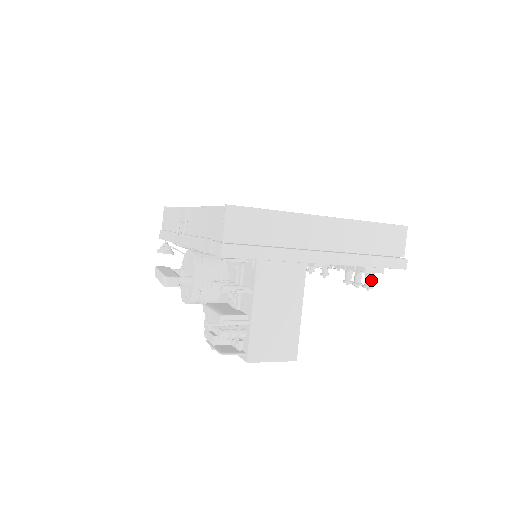
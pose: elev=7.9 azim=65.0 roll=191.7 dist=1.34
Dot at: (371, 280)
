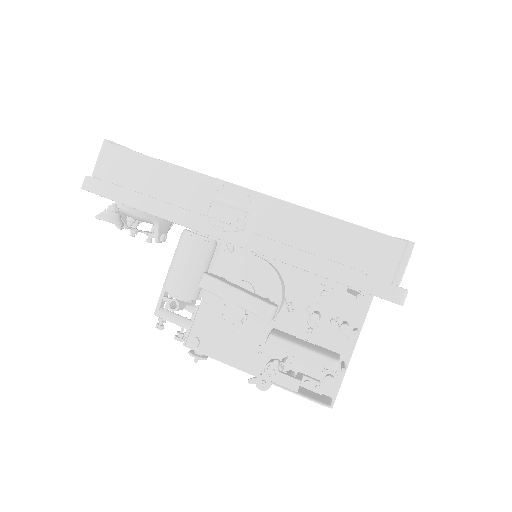
Dot at: occluded
